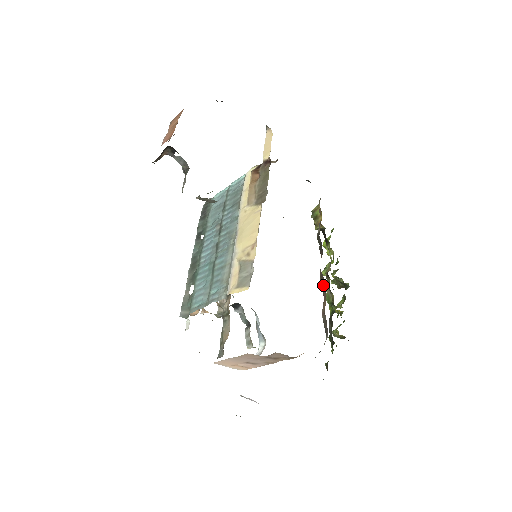
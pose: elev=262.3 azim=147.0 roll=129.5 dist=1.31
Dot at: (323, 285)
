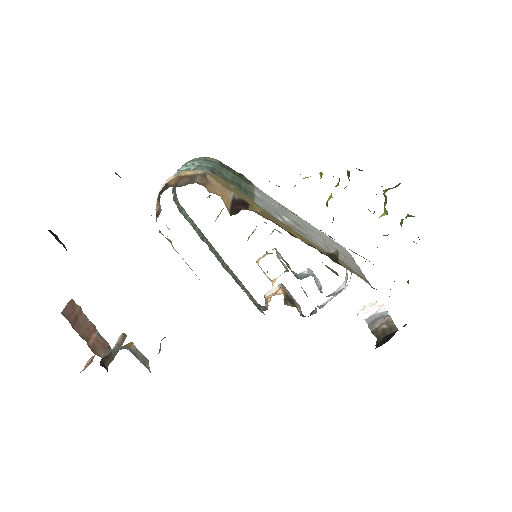
Dot at: occluded
